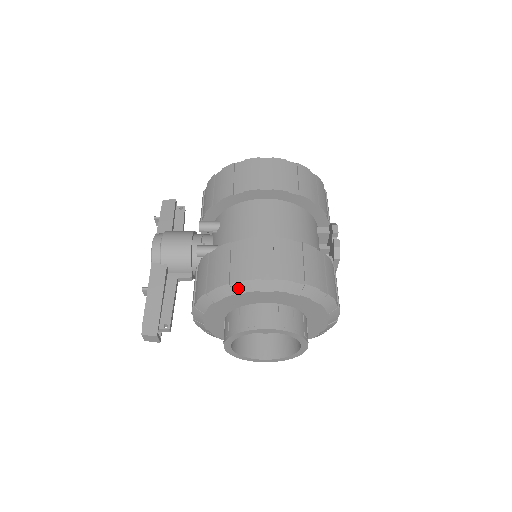
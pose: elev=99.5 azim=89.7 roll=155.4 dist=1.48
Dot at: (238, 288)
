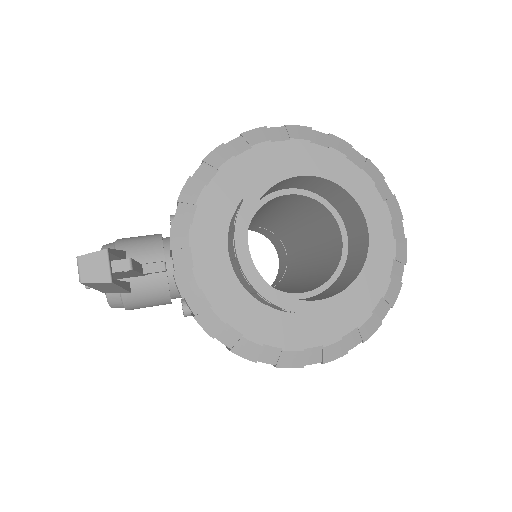
Dot at: (238, 145)
